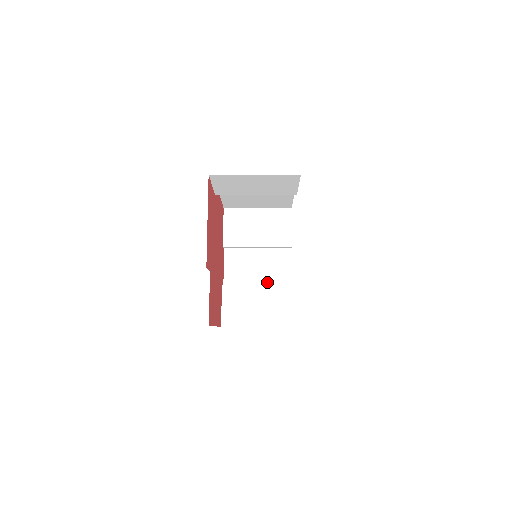
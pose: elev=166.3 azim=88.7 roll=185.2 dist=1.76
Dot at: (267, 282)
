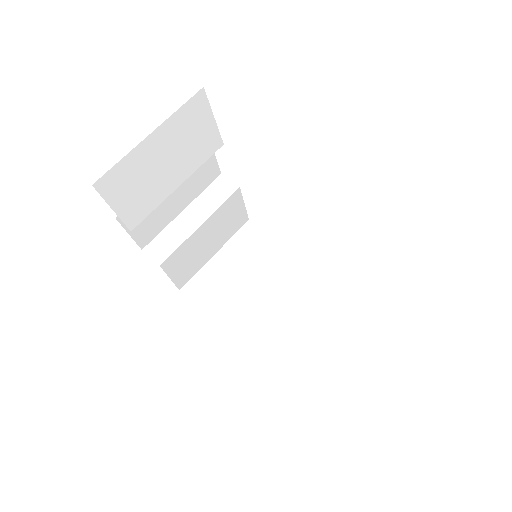
Dot at: (193, 197)
